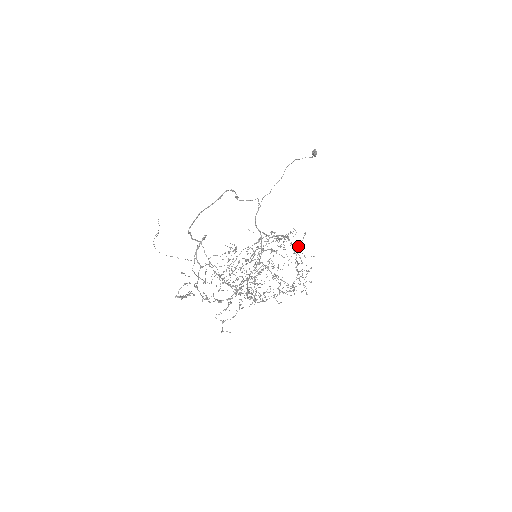
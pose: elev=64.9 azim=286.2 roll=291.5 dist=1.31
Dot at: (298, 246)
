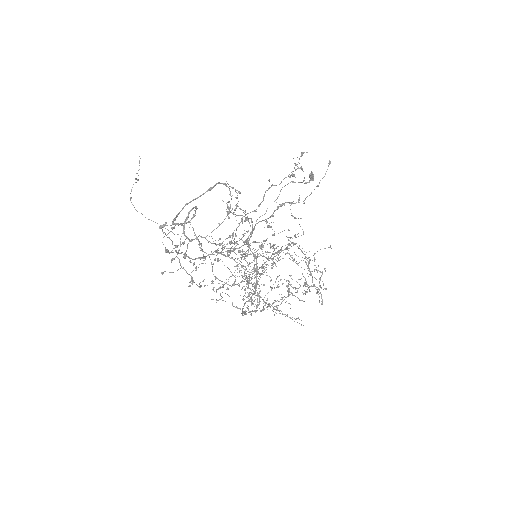
Dot at: (322, 178)
